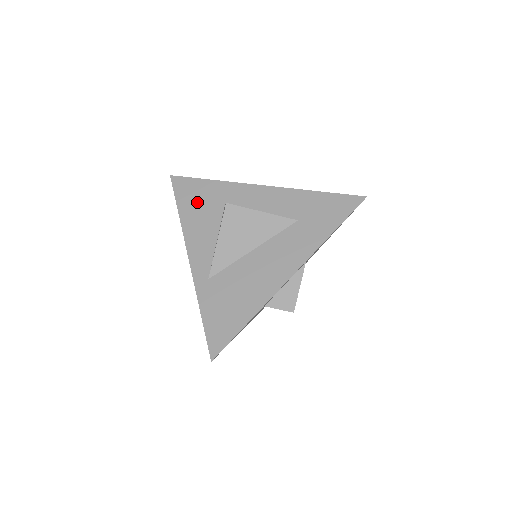
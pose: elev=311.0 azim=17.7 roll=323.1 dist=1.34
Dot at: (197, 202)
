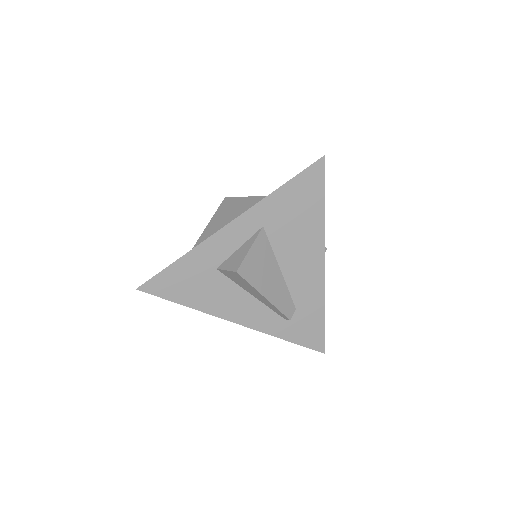
Dot at: occluded
